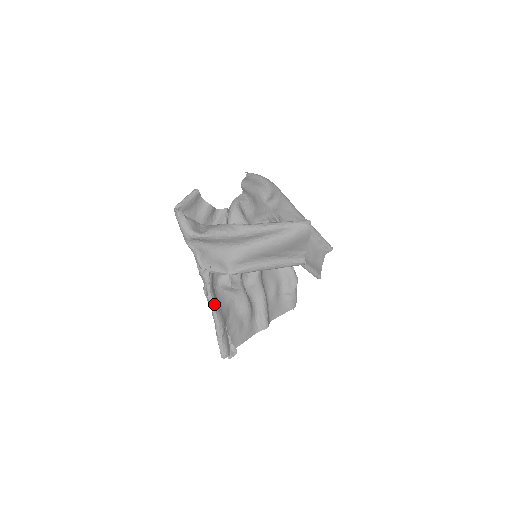
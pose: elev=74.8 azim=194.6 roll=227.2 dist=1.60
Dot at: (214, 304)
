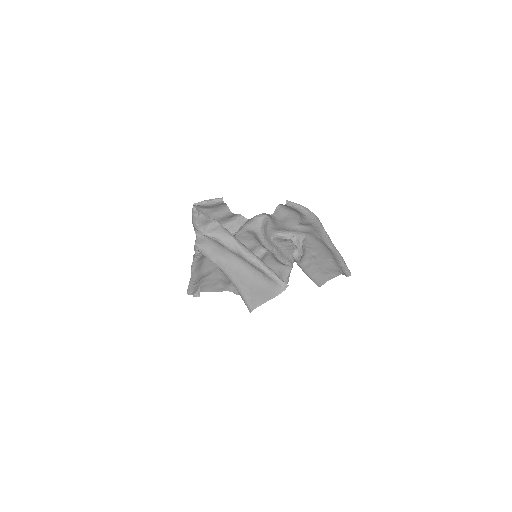
Dot at: (195, 269)
